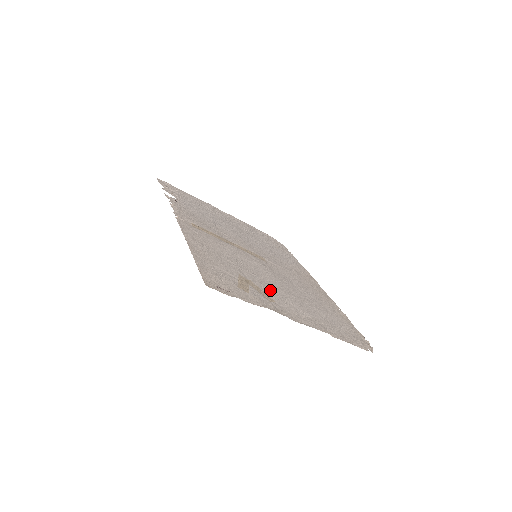
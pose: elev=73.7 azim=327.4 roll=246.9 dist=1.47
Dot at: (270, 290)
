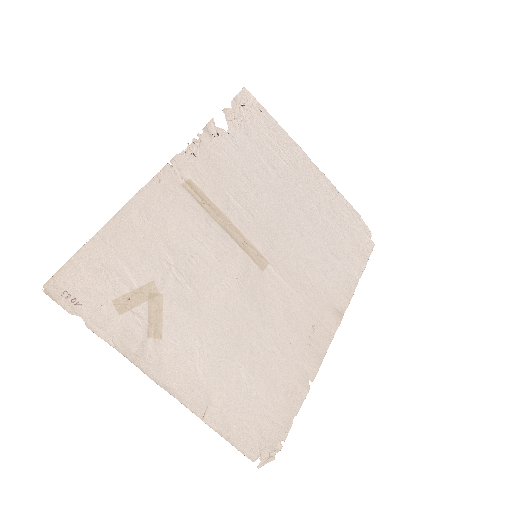
Dot at: (183, 319)
